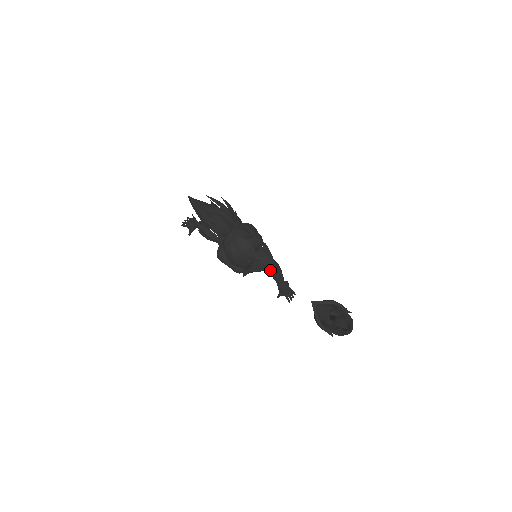
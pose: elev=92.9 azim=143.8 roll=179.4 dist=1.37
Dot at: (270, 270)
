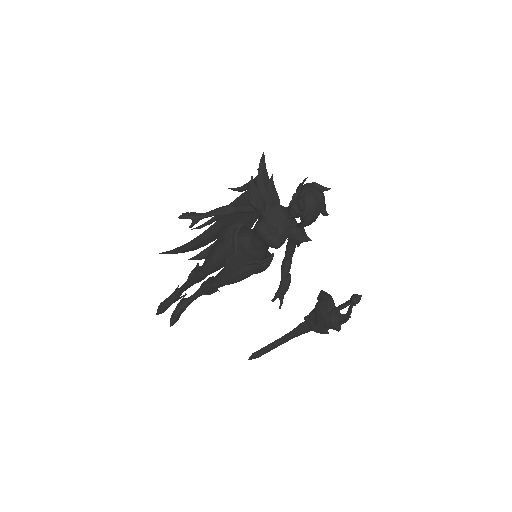
Dot at: (290, 255)
